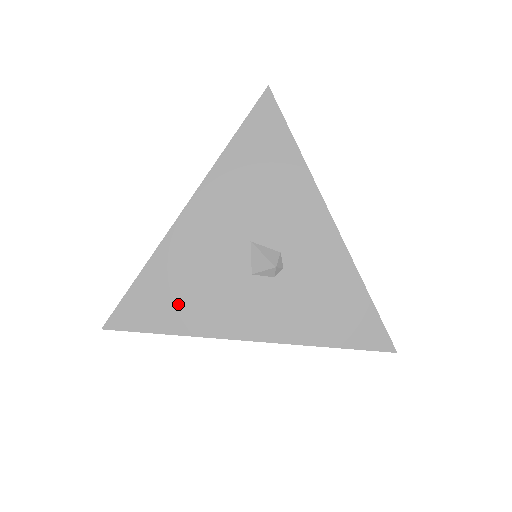
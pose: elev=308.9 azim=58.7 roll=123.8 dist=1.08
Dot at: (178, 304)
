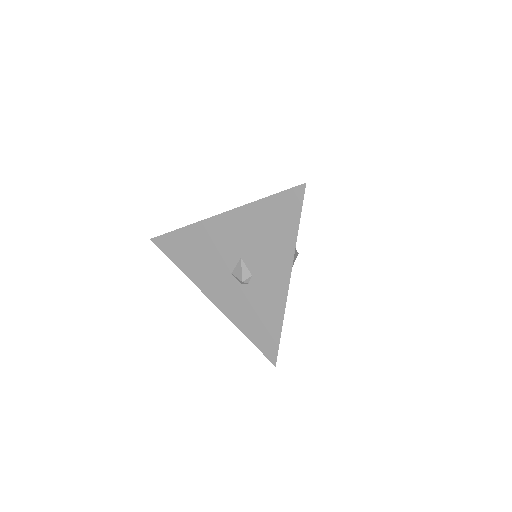
Dot at: (189, 257)
